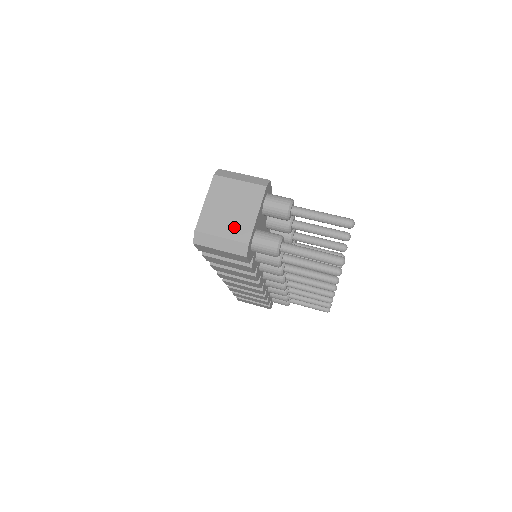
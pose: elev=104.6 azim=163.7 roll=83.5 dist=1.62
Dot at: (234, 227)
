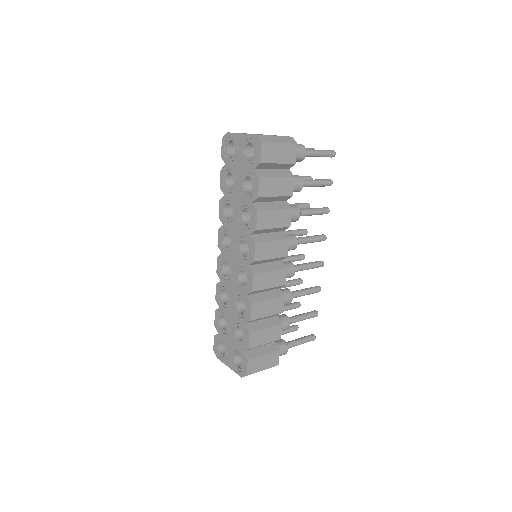
Dot at: (274, 135)
